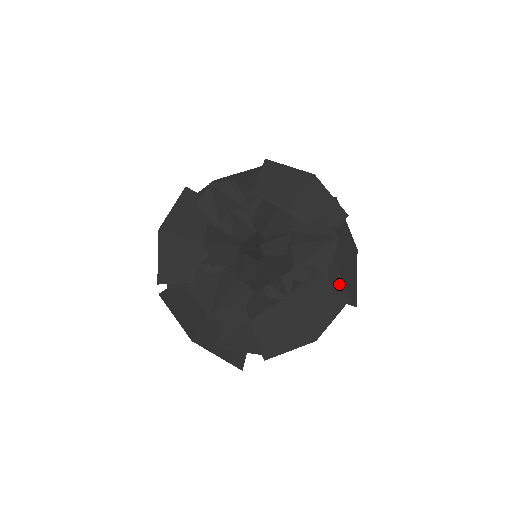
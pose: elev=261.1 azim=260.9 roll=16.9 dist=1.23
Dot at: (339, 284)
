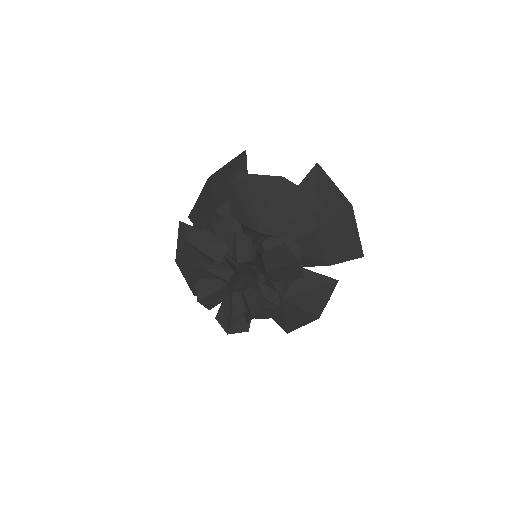
Dot at: (338, 250)
